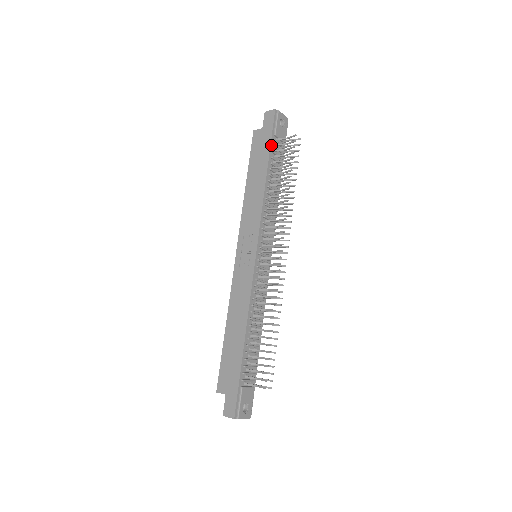
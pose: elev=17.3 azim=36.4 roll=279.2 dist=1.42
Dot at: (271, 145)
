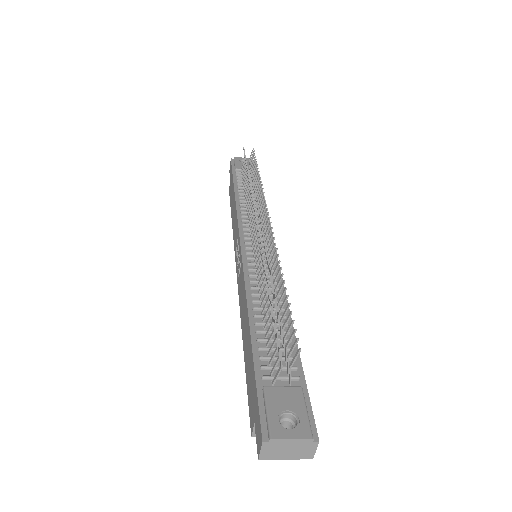
Dot at: (234, 176)
